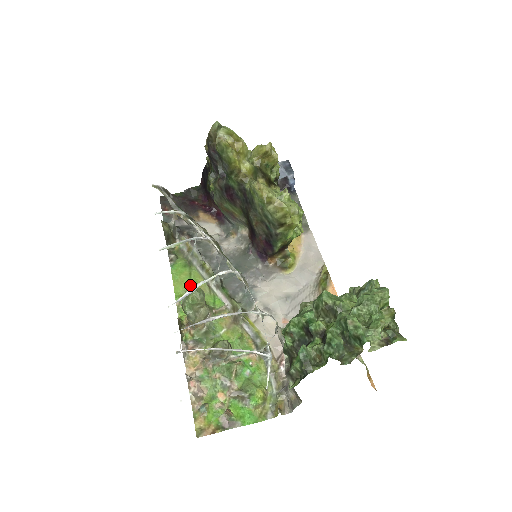
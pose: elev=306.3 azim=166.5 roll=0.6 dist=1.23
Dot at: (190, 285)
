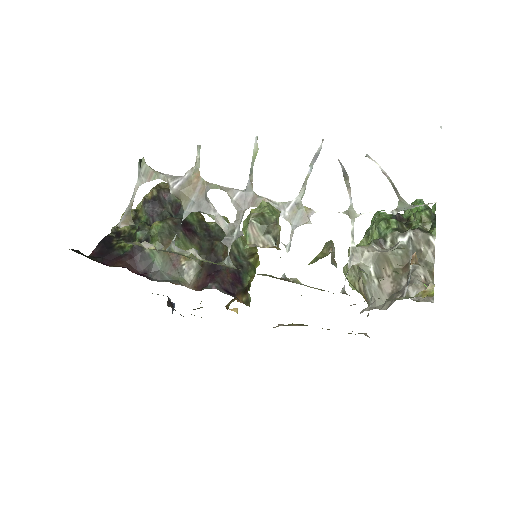
Dot at: occluded
